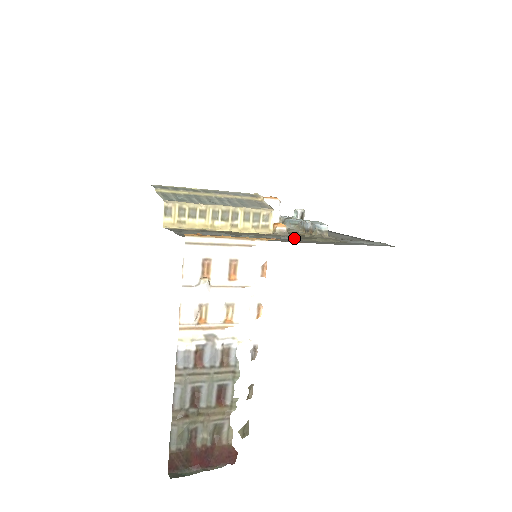
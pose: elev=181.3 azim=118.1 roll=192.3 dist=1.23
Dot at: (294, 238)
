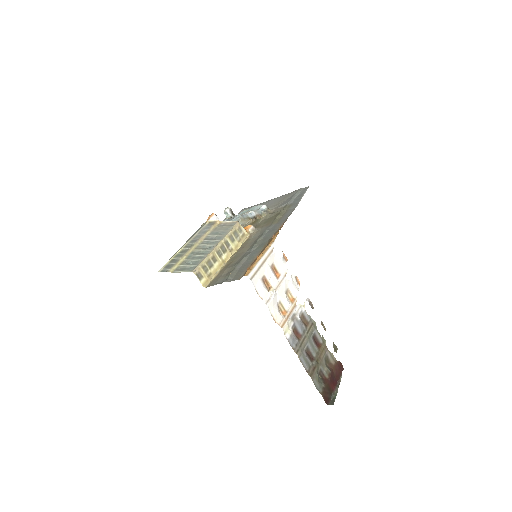
Dot at: (270, 227)
